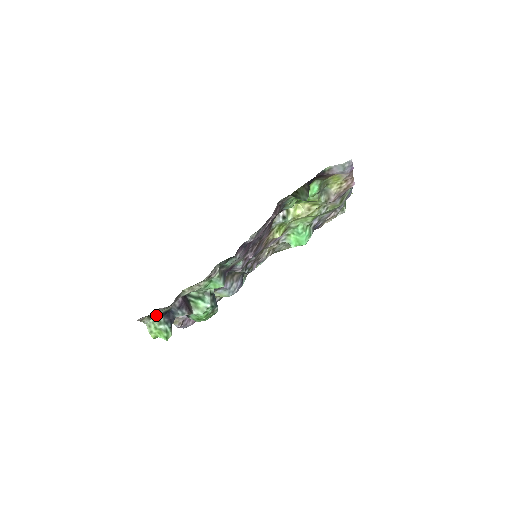
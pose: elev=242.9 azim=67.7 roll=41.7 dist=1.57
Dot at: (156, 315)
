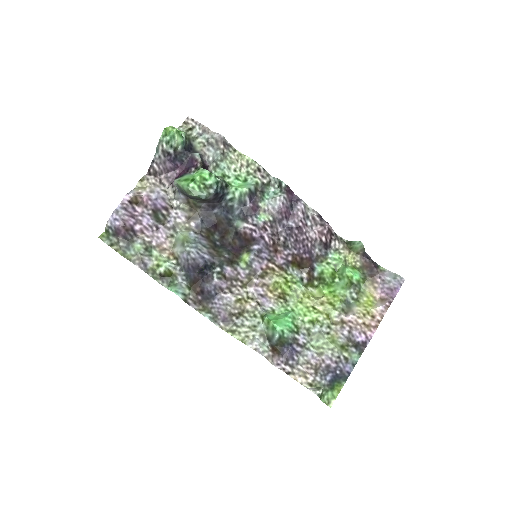
Dot at: (191, 137)
